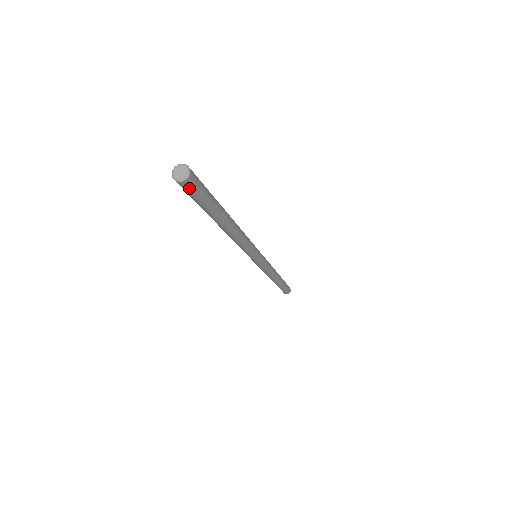
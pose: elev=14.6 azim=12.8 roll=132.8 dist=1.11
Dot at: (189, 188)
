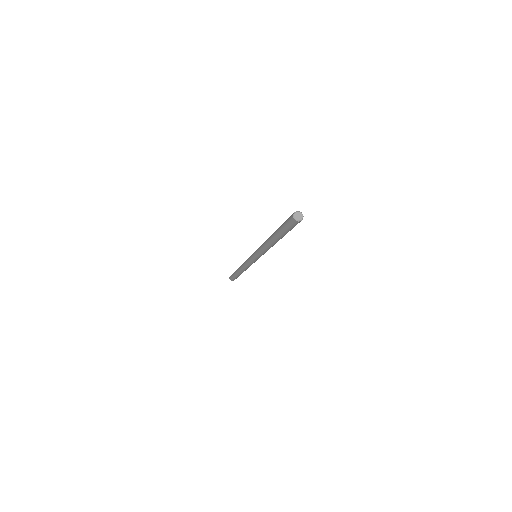
Dot at: (292, 223)
